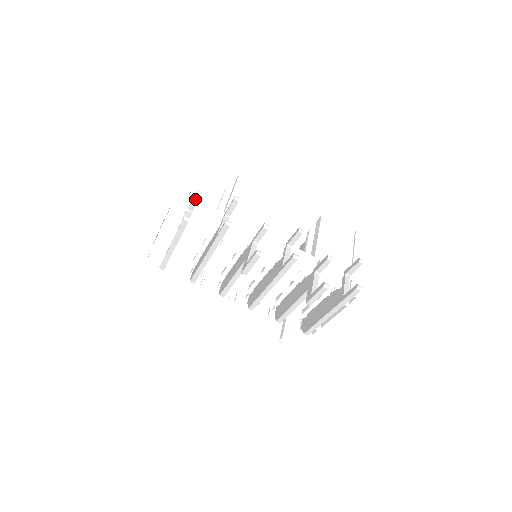
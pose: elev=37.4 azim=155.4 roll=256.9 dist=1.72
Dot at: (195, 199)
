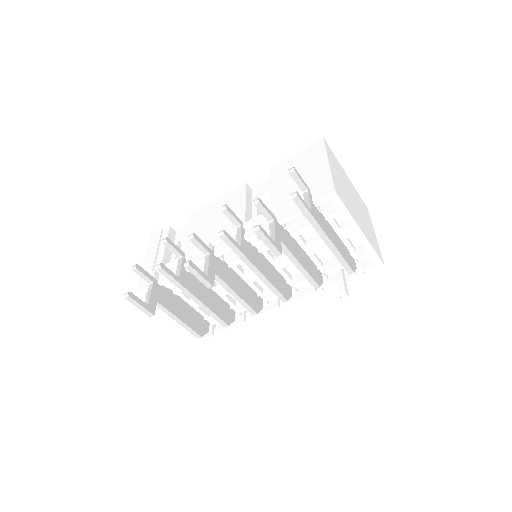
Dot at: (139, 273)
